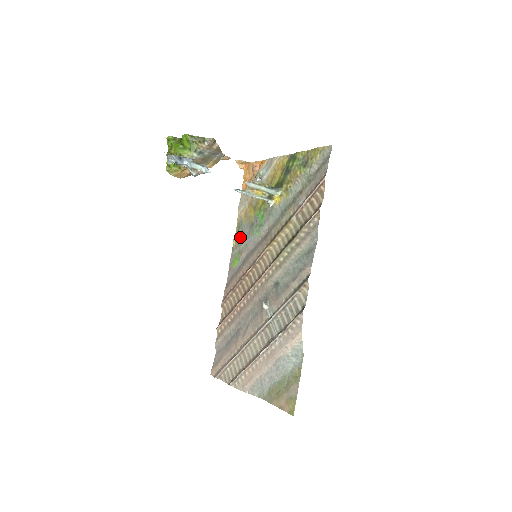
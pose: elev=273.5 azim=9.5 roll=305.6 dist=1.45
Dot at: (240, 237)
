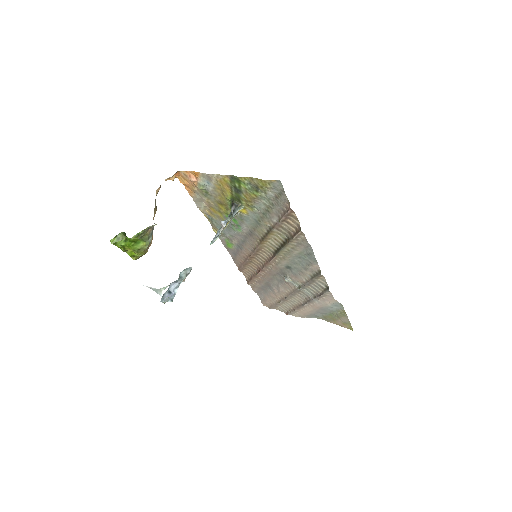
Dot at: occluded
